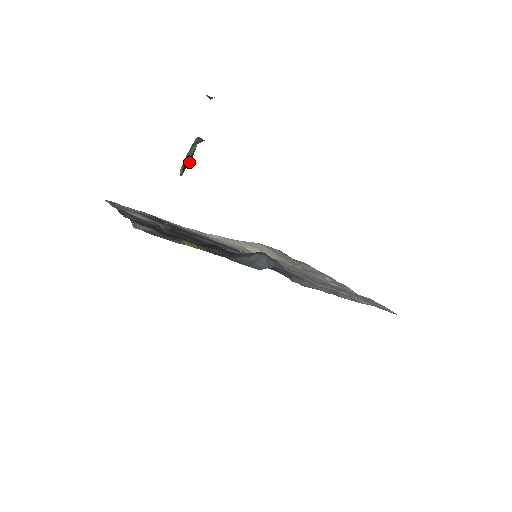
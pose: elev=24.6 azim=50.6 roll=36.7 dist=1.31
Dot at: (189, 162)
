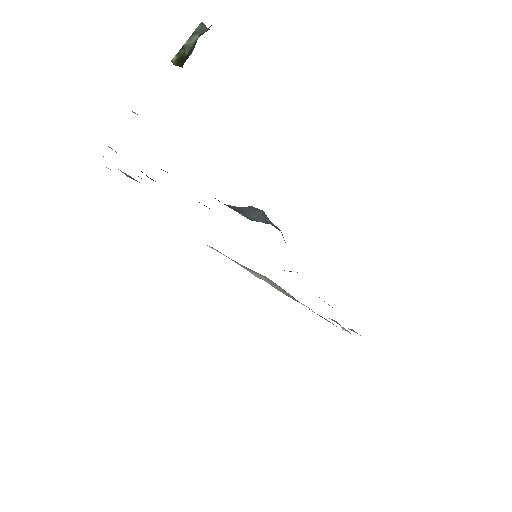
Dot at: (186, 55)
